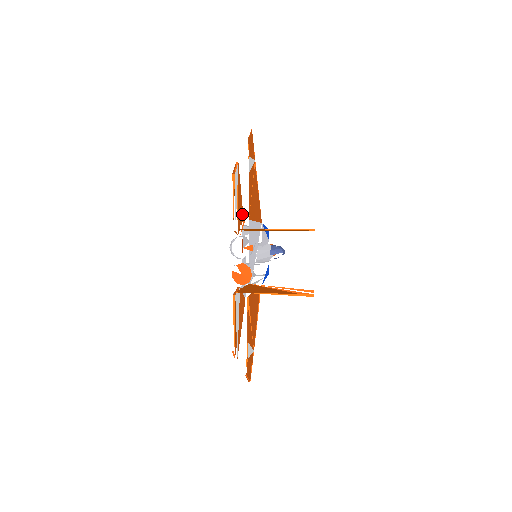
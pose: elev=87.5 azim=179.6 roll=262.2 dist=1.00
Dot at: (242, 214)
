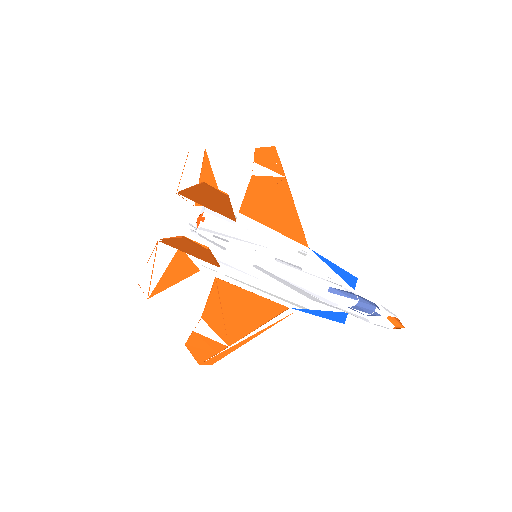
Dot at: occluded
